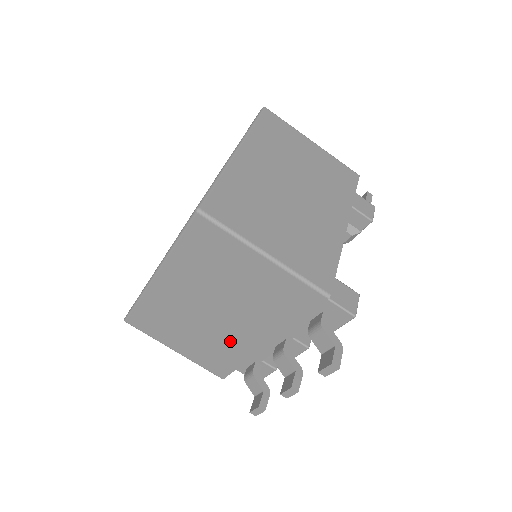
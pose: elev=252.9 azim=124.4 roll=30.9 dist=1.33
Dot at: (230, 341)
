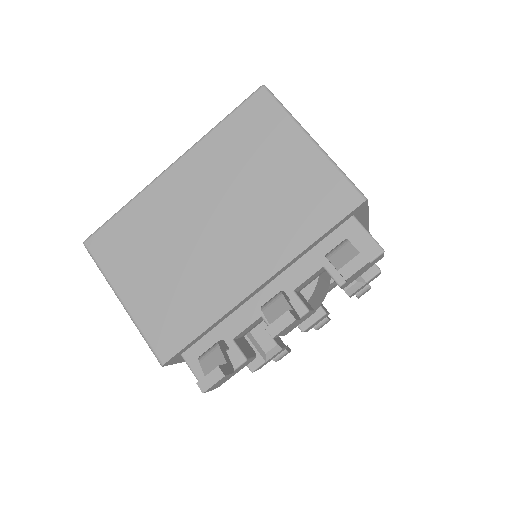
Dot at: (212, 278)
